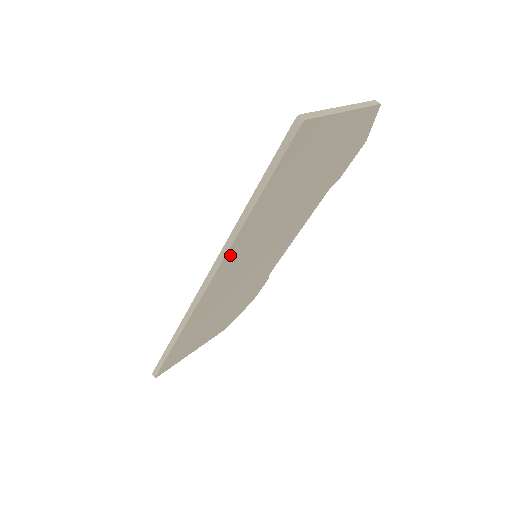
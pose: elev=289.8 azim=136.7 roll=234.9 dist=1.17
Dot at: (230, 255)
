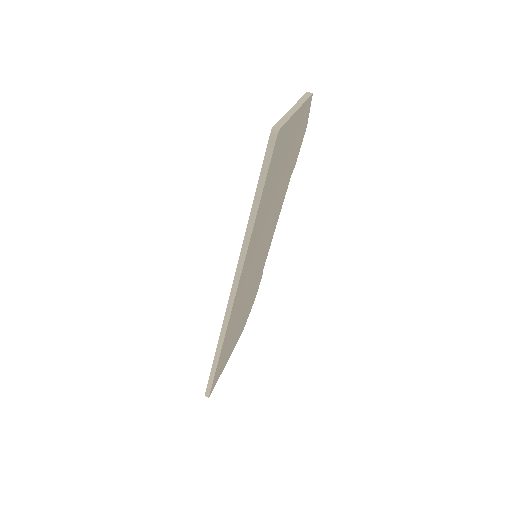
Dot at: (245, 262)
